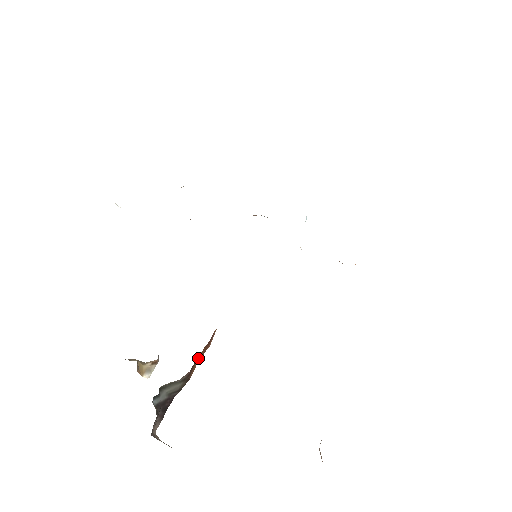
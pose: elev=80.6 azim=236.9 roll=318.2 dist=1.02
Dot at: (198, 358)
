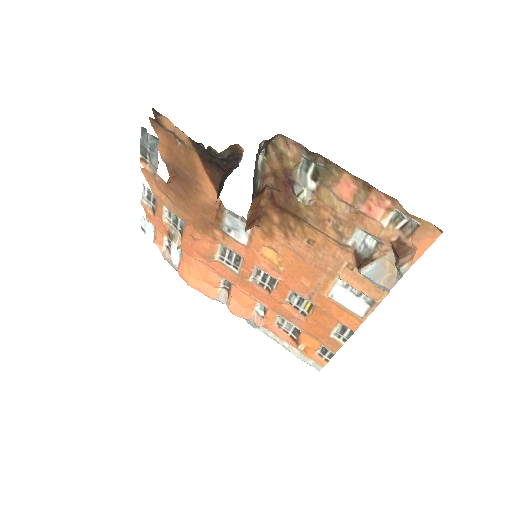
Dot at: (259, 201)
